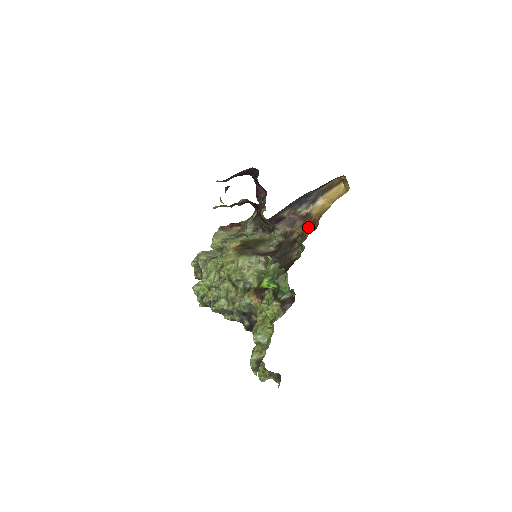
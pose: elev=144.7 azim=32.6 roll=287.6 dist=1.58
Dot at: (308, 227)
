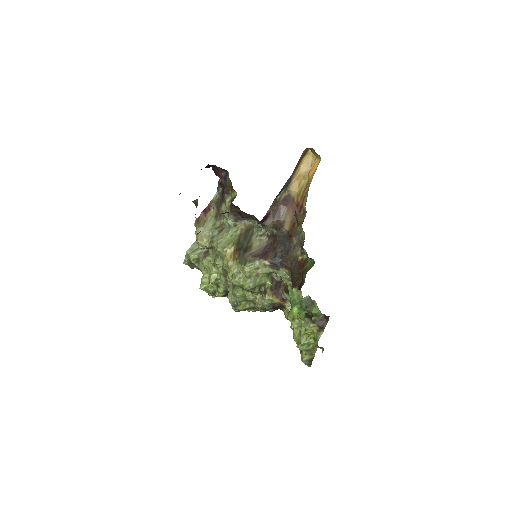
Dot at: occluded
